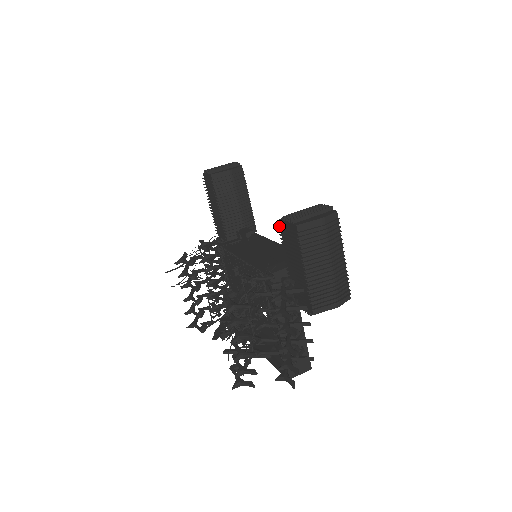
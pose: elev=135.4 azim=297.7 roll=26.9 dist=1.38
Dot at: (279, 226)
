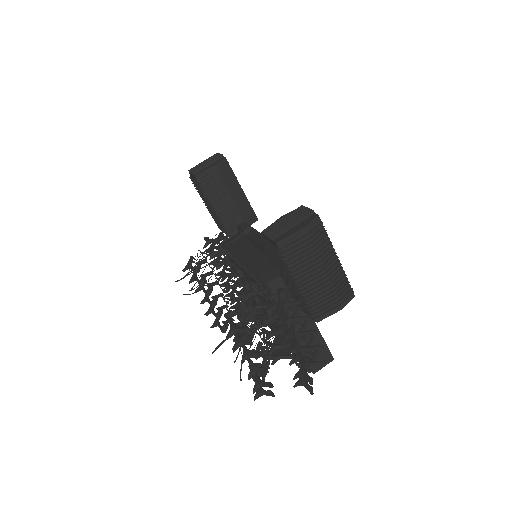
Dot at: (262, 239)
